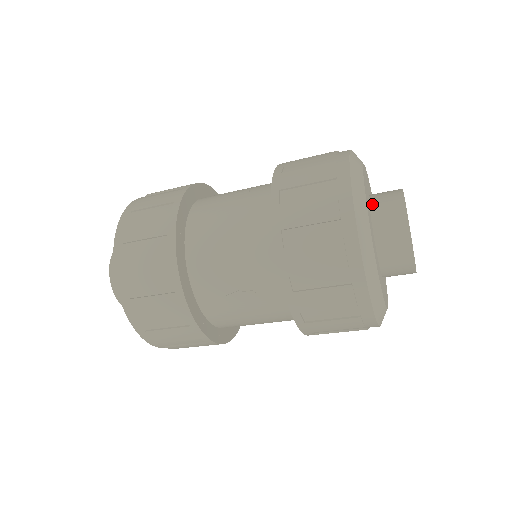
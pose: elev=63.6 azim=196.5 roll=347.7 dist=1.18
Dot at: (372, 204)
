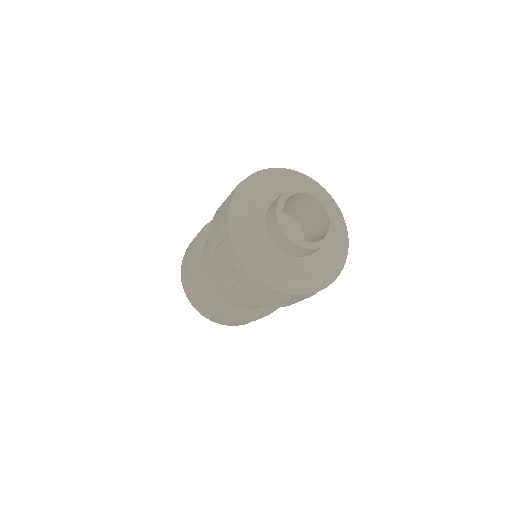
Dot at: occluded
